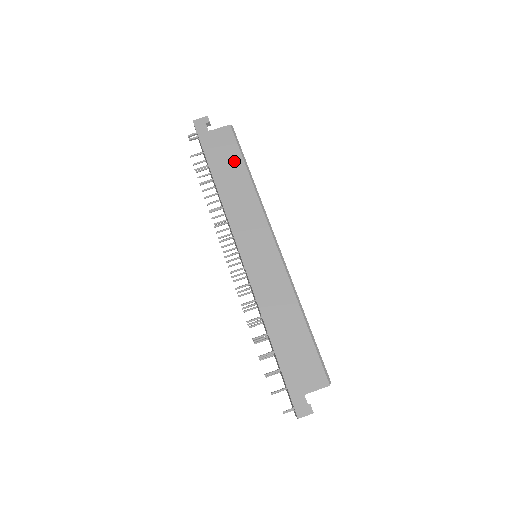
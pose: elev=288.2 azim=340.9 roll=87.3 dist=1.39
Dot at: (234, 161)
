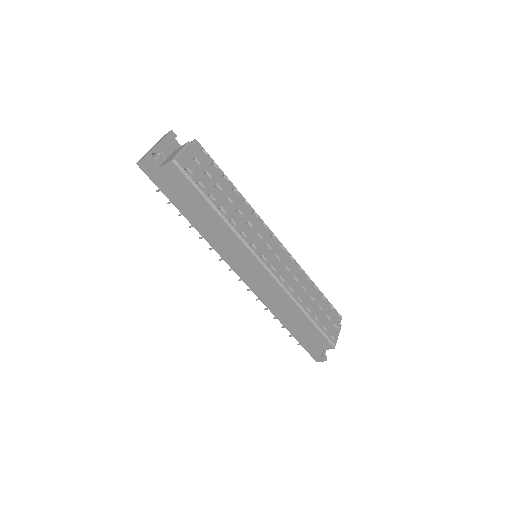
Dot at: (195, 199)
